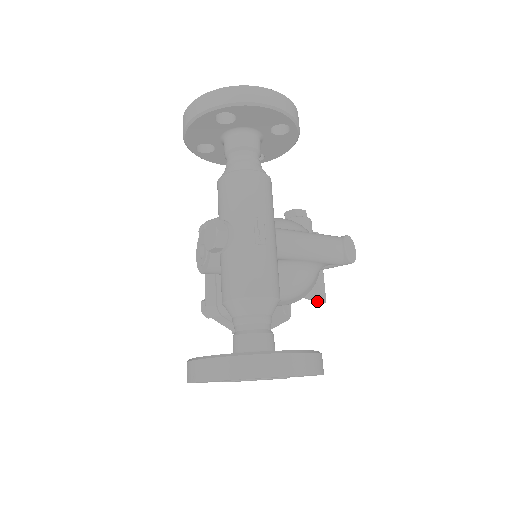
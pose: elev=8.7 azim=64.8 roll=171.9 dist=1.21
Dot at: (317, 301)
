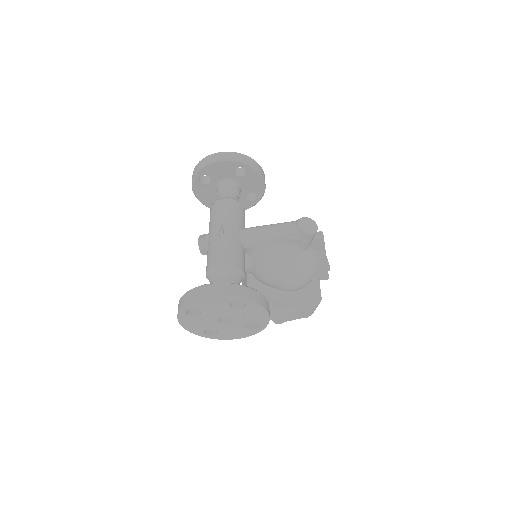
Dot at: (320, 278)
